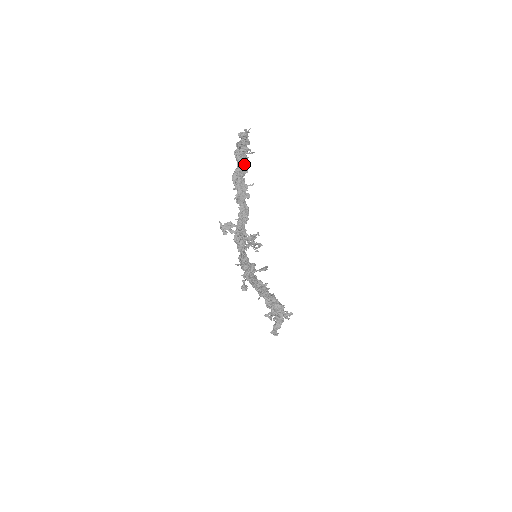
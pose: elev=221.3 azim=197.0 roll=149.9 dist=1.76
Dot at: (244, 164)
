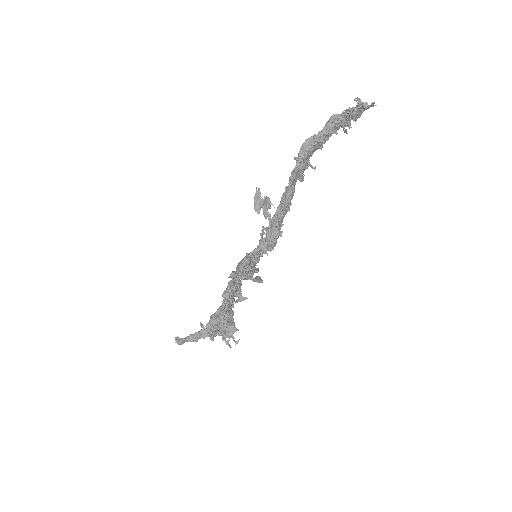
Dot at: (327, 137)
